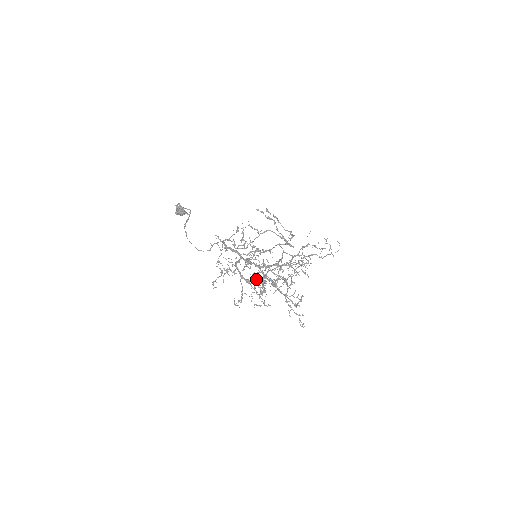
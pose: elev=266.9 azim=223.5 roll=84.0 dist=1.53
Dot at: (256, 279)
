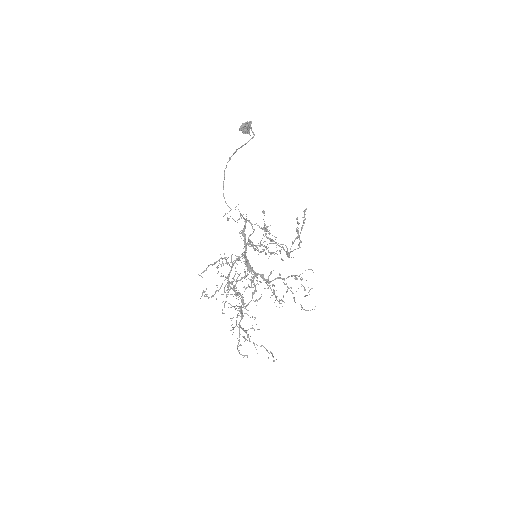
Dot at: (235, 292)
